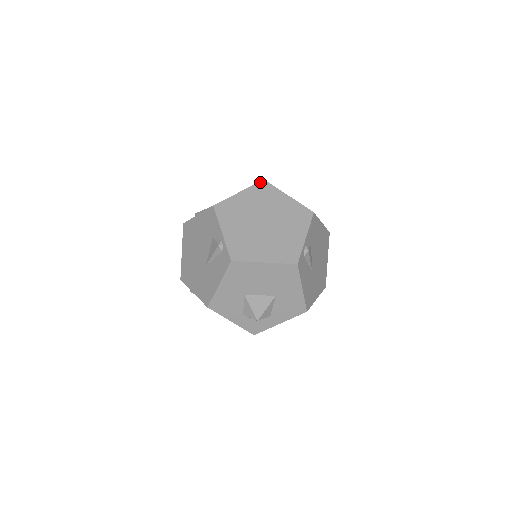
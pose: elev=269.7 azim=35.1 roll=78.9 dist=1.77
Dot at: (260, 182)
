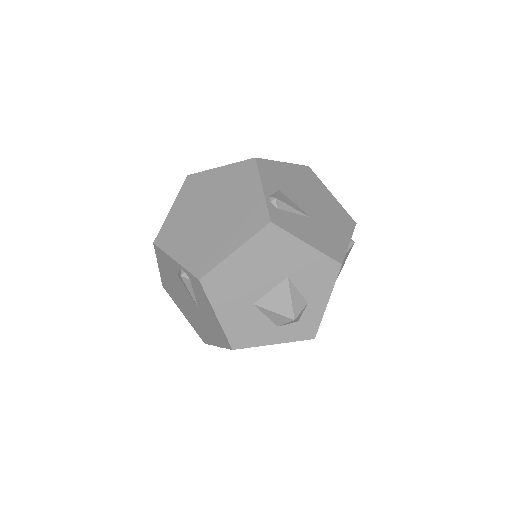
Dot at: (185, 181)
